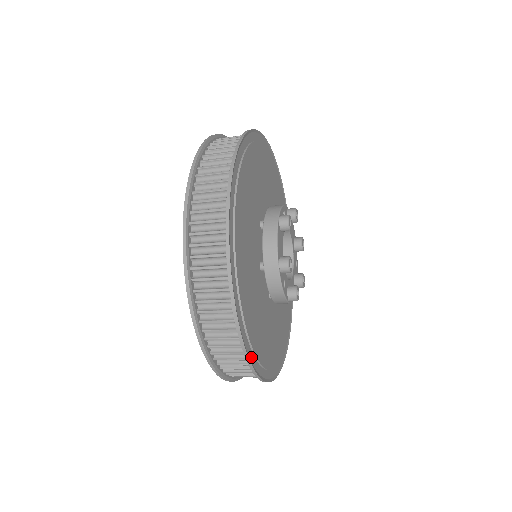
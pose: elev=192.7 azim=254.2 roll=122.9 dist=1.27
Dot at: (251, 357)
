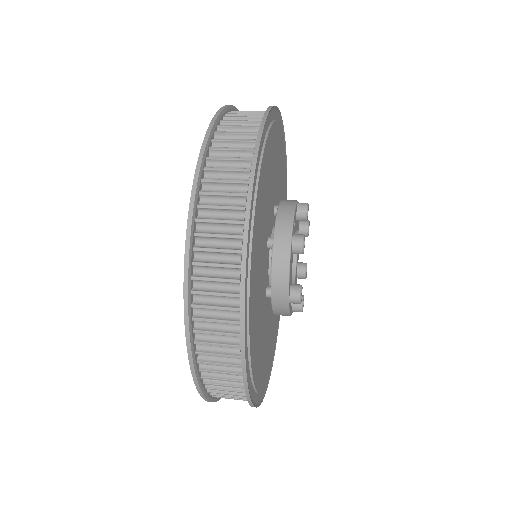
Dot at: (257, 399)
